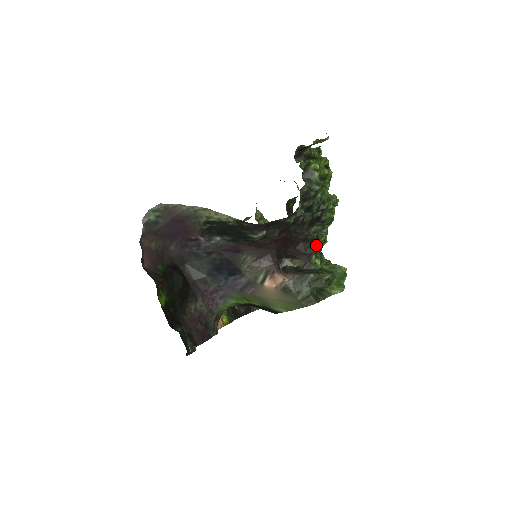
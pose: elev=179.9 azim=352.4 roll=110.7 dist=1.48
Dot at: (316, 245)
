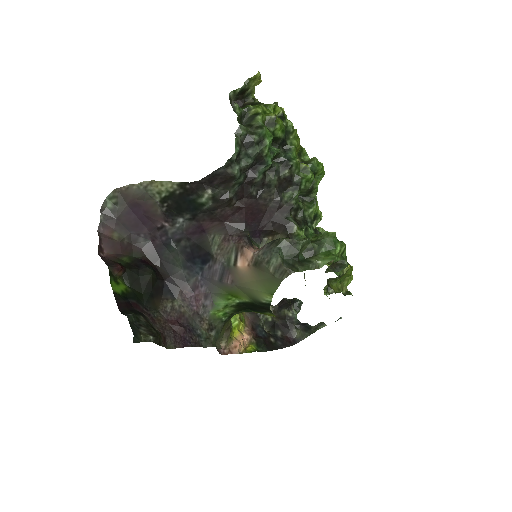
Dot at: (301, 217)
